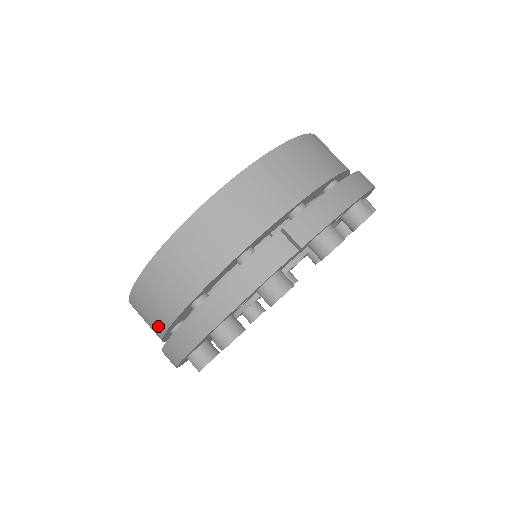
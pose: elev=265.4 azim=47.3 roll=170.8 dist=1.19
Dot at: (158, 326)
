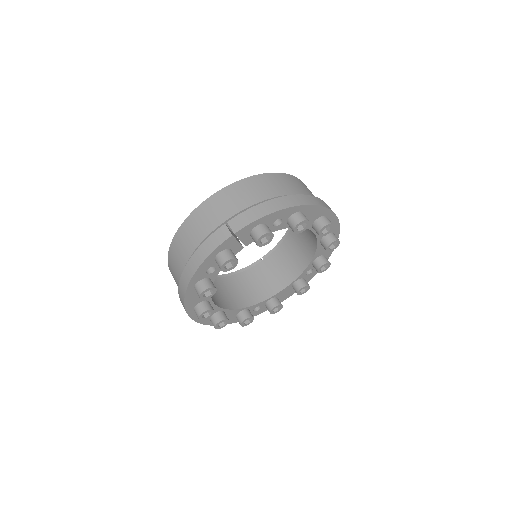
Dot at: occluded
